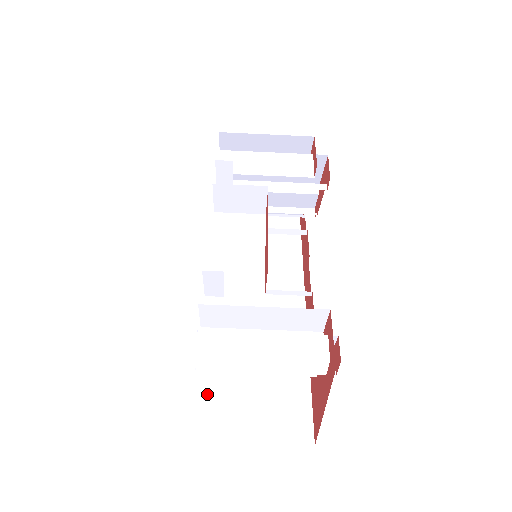
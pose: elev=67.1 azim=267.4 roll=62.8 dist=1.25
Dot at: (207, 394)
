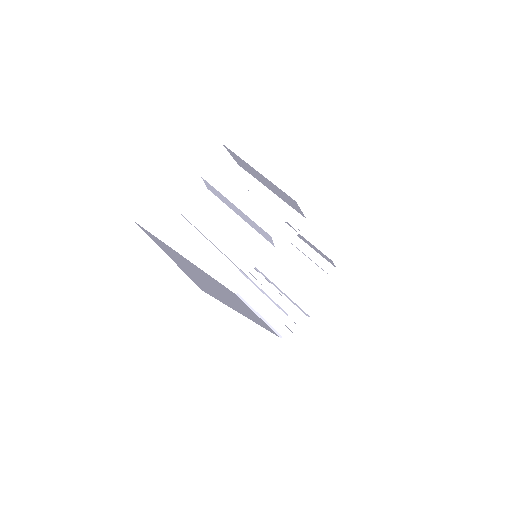
Dot at: (158, 239)
